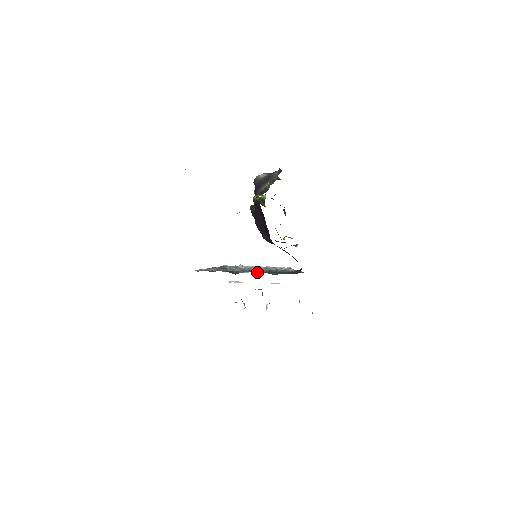
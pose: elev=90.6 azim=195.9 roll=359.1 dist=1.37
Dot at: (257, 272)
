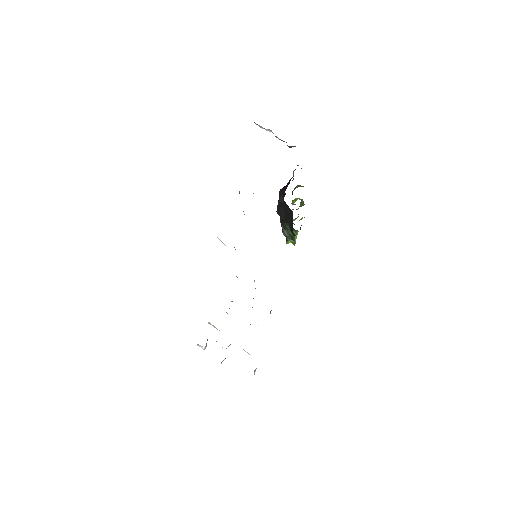
Dot at: occluded
